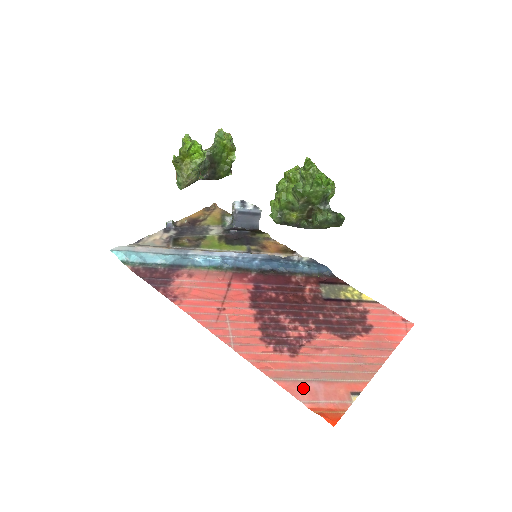
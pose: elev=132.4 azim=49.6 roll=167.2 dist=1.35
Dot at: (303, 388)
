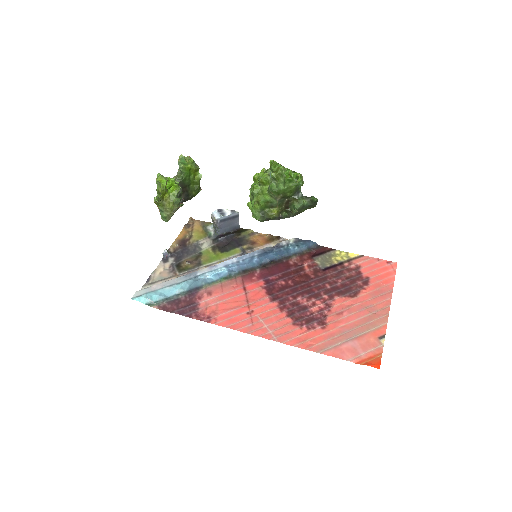
Dot at: (344, 350)
